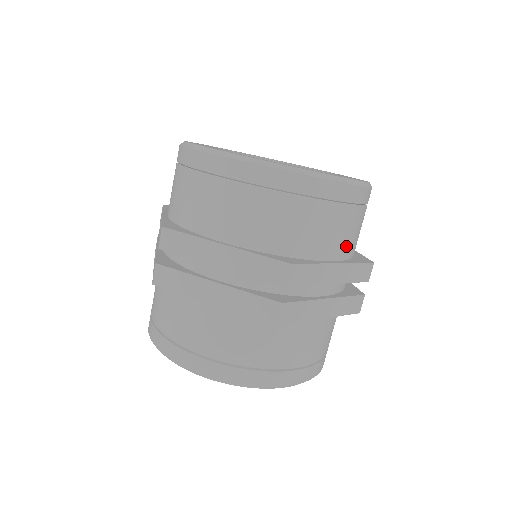
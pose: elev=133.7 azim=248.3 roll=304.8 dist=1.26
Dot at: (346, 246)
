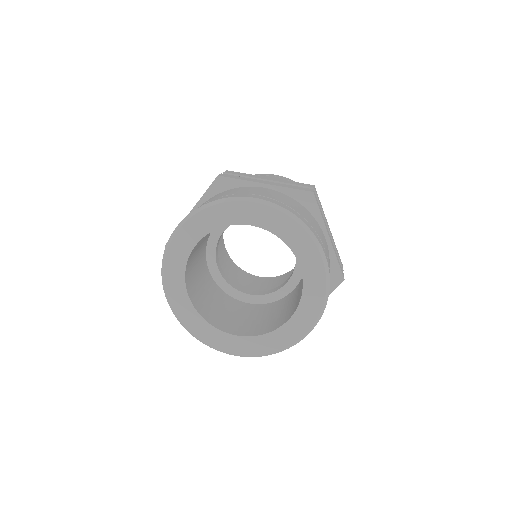
Dot at: occluded
